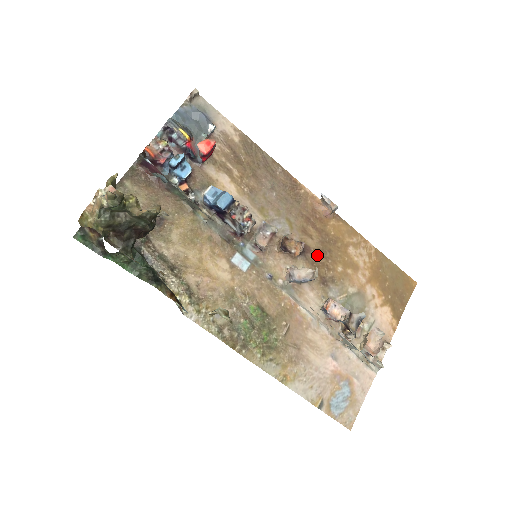
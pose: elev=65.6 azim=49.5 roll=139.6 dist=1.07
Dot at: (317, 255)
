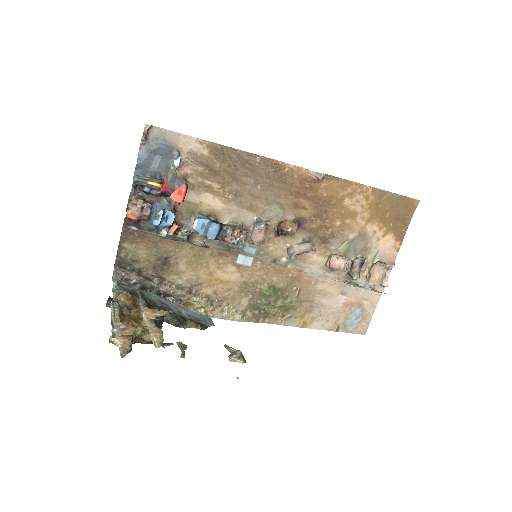
Dot at: (313, 221)
